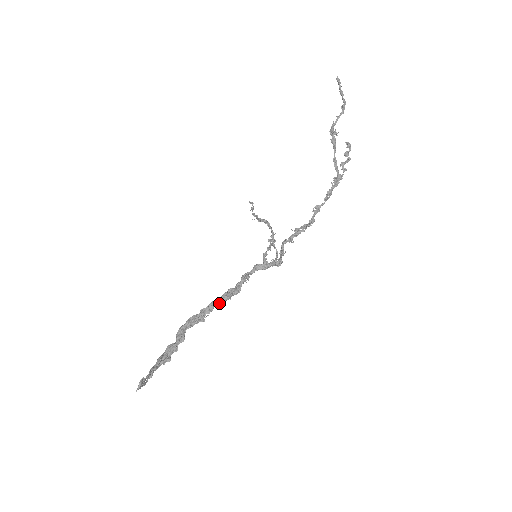
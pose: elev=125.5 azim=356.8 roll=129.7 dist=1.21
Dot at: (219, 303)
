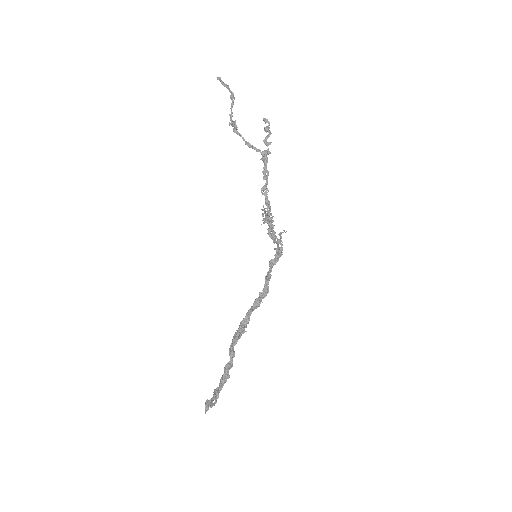
Dot at: (253, 310)
